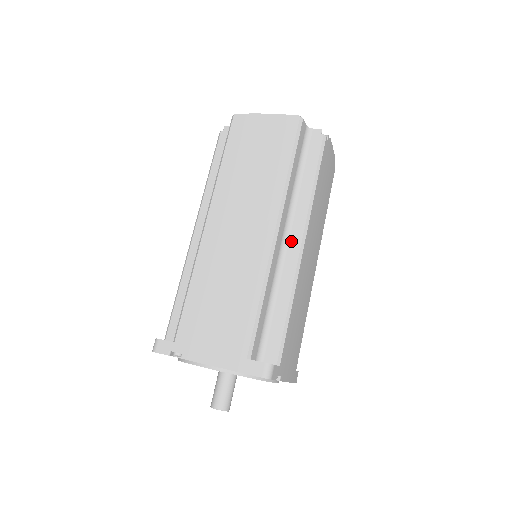
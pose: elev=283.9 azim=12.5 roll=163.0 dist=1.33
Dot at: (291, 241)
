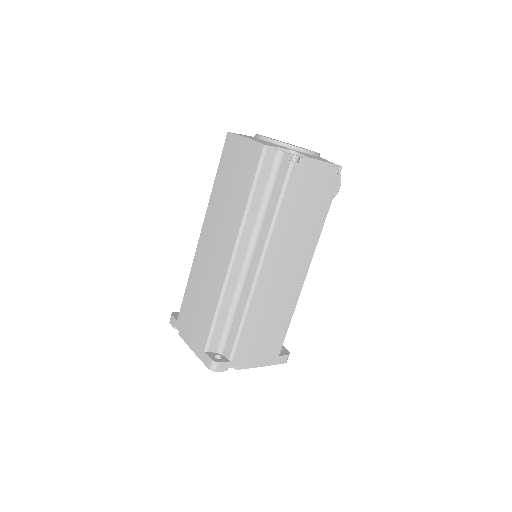
Dot at: (252, 263)
